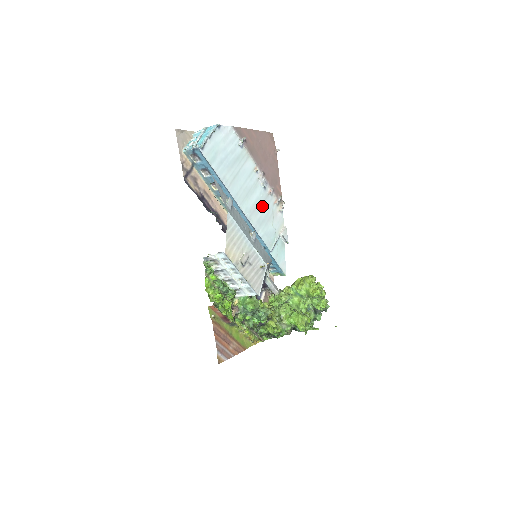
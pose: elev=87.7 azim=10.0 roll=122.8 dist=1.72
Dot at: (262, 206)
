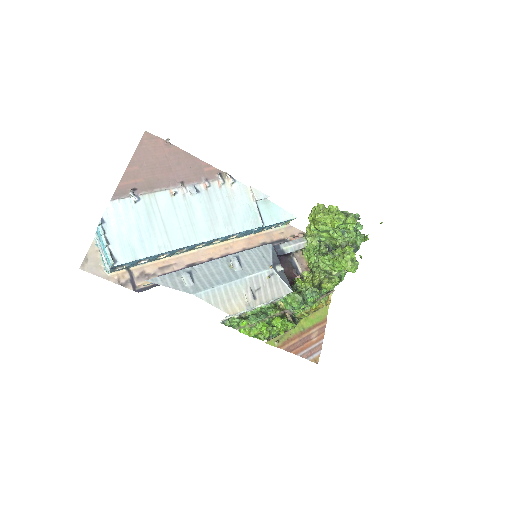
Dot at: (214, 208)
